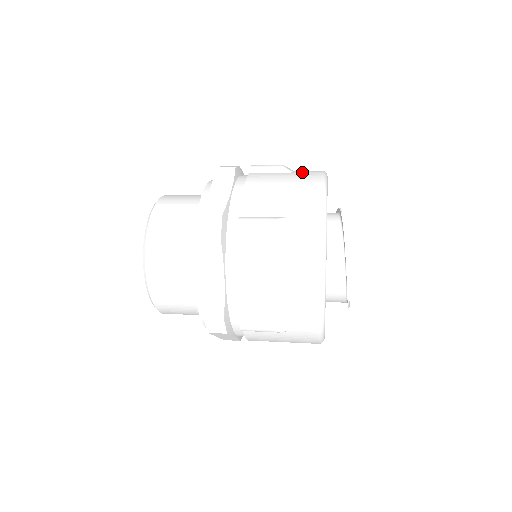
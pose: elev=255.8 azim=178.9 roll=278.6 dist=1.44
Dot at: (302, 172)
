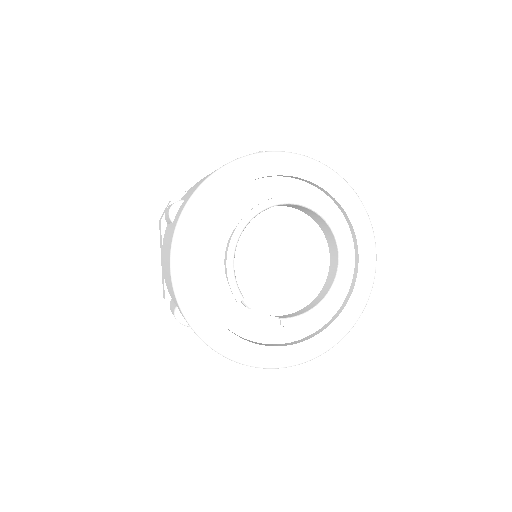
Dot at: occluded
